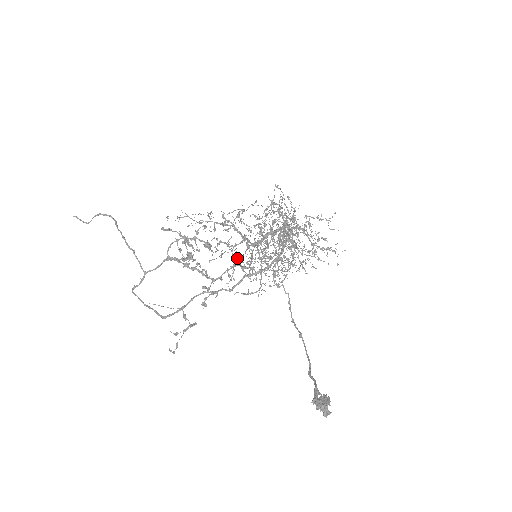
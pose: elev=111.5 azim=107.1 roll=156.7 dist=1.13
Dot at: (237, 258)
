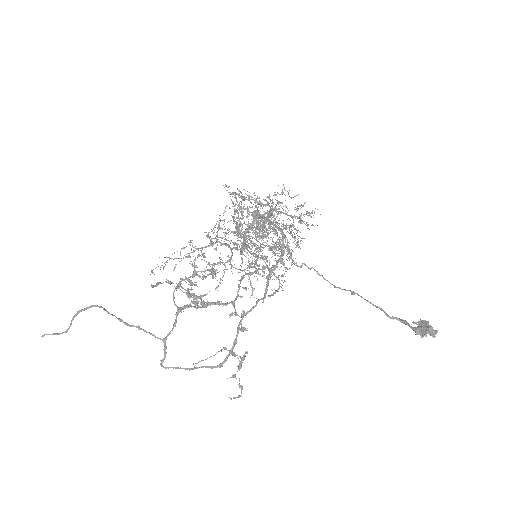
Dot at: (248, 265)
